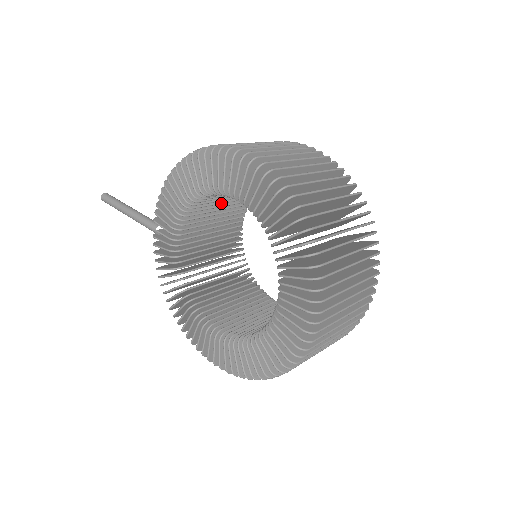
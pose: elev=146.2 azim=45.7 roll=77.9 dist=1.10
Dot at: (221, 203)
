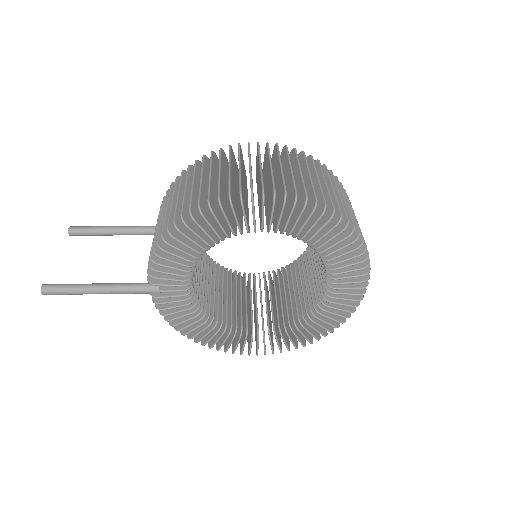
Dot at: occluded
